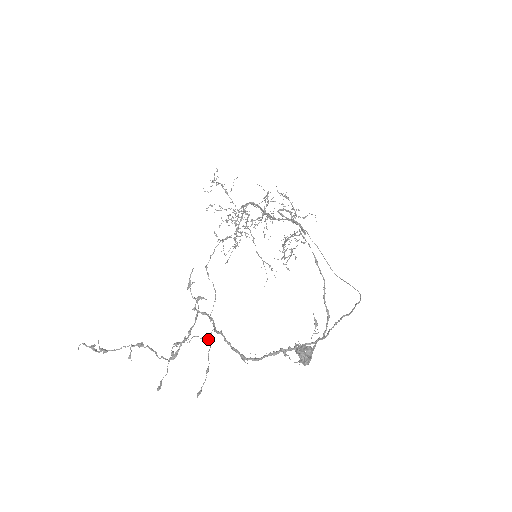
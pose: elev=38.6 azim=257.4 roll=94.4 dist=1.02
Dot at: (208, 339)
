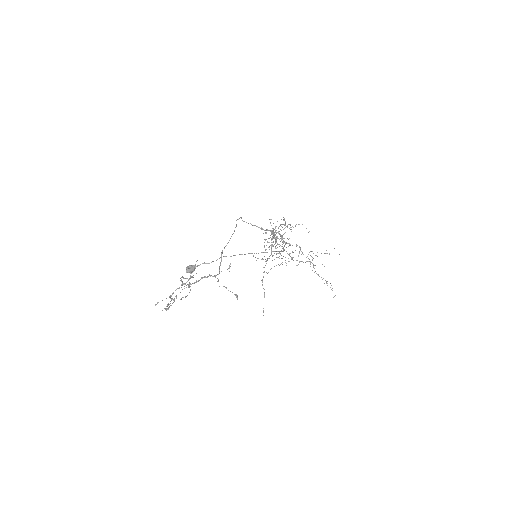
Dot at: (189, 287)
